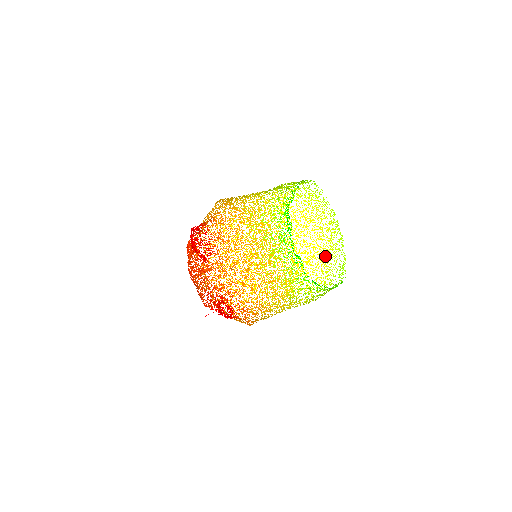
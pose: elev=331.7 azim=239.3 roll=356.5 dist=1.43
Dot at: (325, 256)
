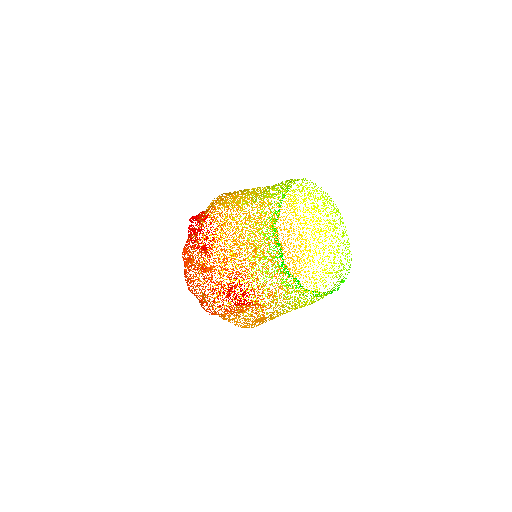
Dot at: occluded
